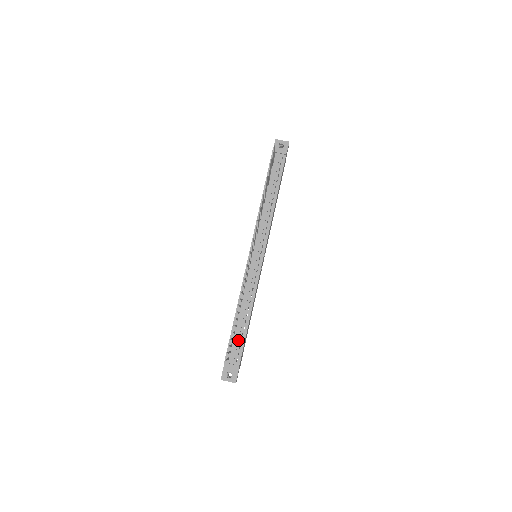
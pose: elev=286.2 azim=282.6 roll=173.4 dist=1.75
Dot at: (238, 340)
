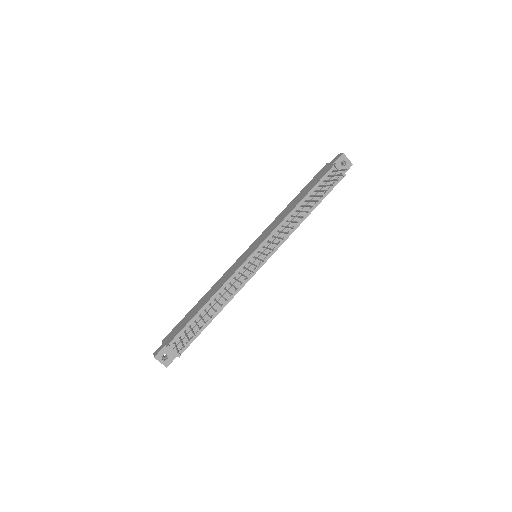
Dot at: (194, 330)
